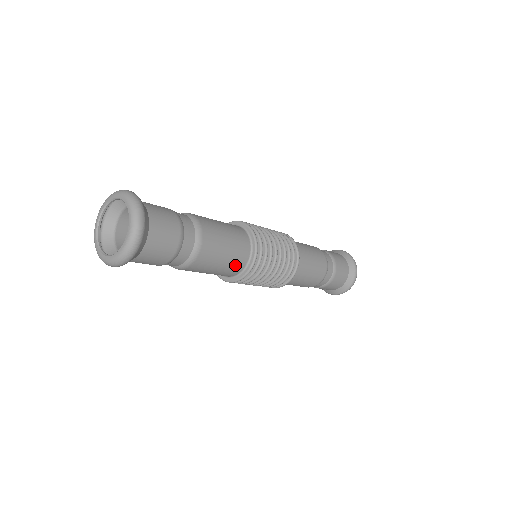
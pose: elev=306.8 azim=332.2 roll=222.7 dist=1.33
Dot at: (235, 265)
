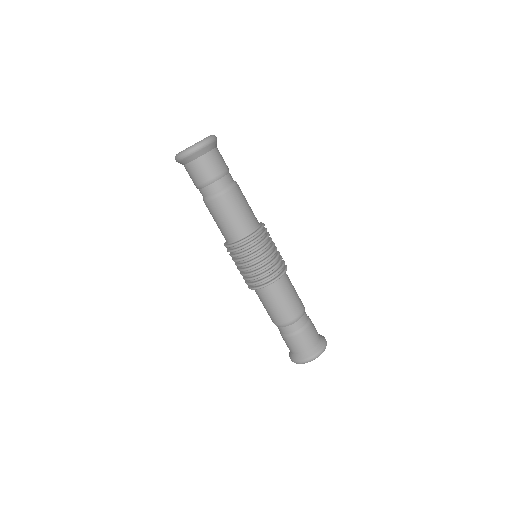
Dot at: (244, 225)
